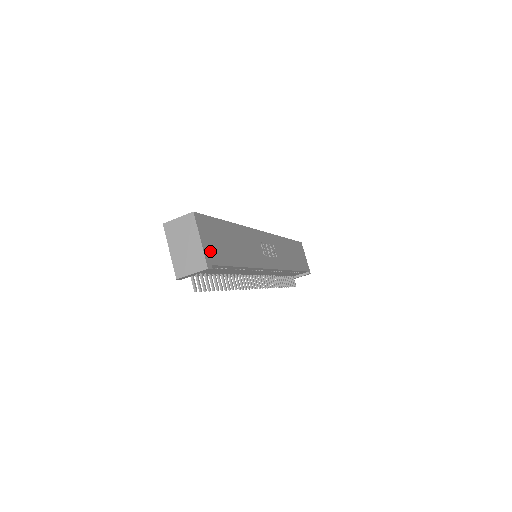
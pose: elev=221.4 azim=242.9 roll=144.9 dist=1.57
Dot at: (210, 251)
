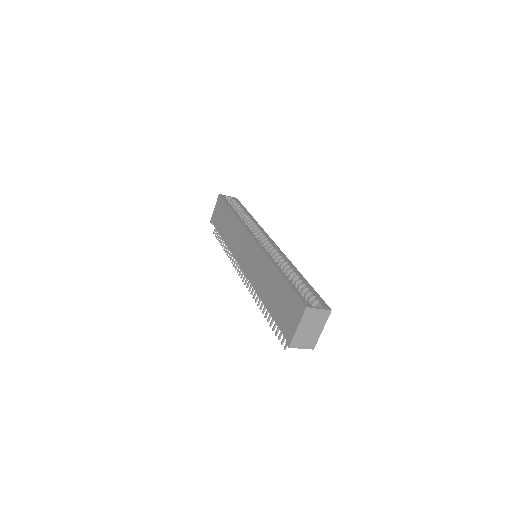
Dot at: occluded
